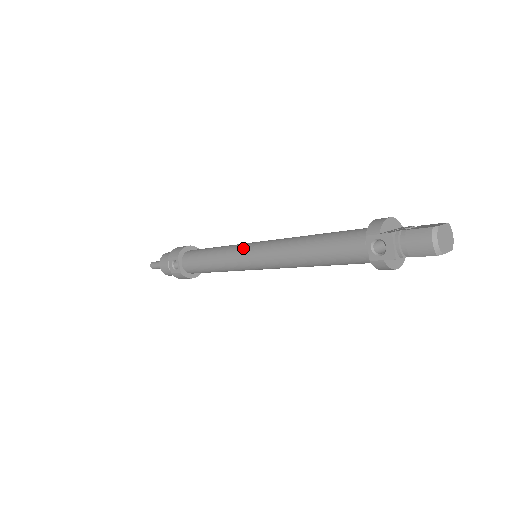
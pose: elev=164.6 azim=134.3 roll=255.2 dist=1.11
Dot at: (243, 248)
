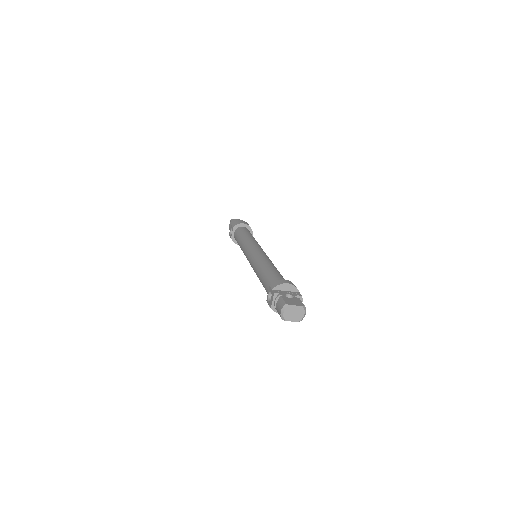
Dot at: (250, 247)
